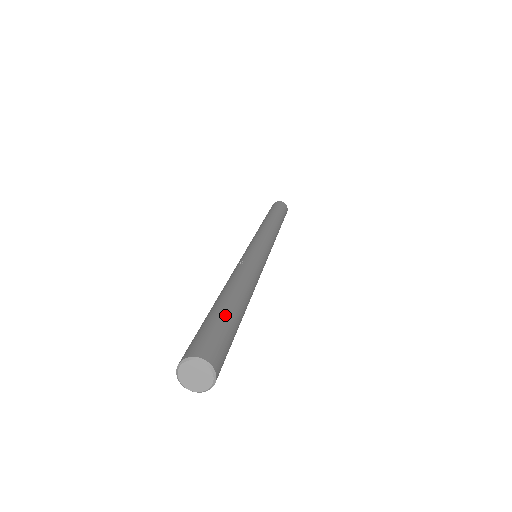
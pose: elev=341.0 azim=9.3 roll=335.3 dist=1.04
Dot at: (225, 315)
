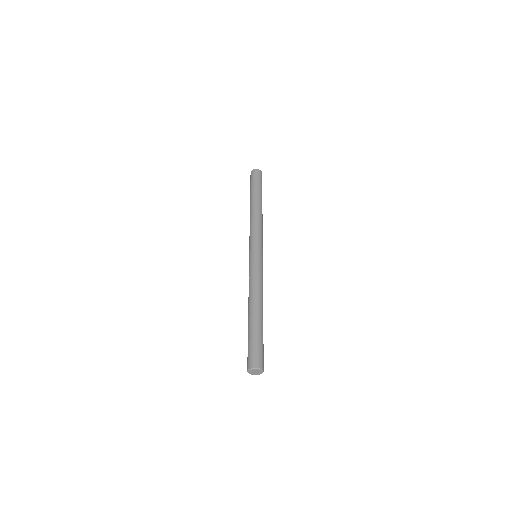
Dot at: (252, 334)
